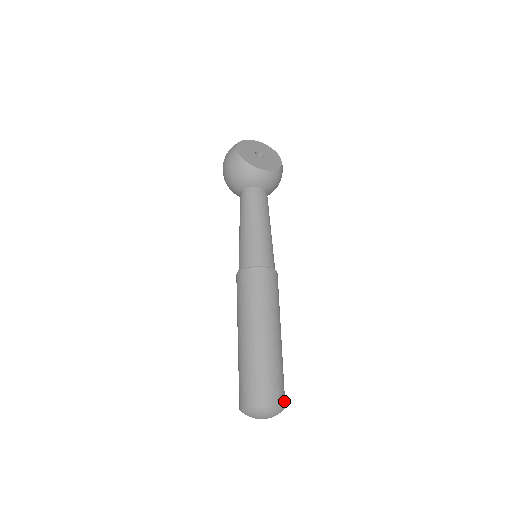
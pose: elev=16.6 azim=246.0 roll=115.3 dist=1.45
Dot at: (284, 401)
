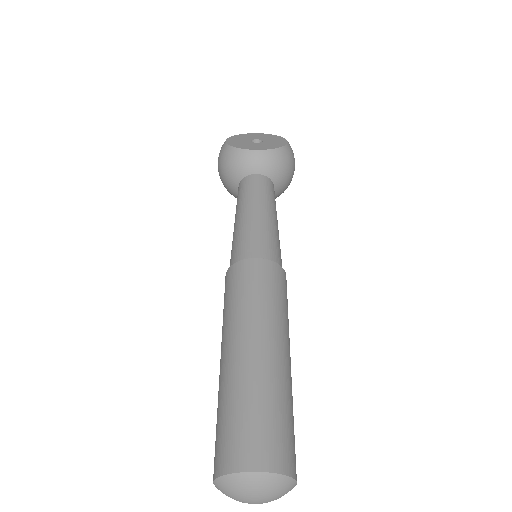
Dot at: (287, 463)
